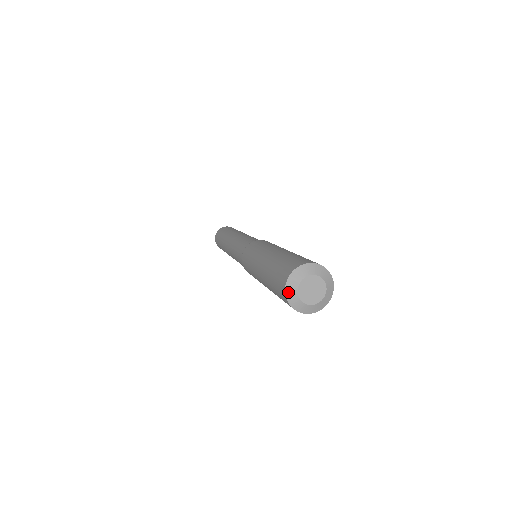
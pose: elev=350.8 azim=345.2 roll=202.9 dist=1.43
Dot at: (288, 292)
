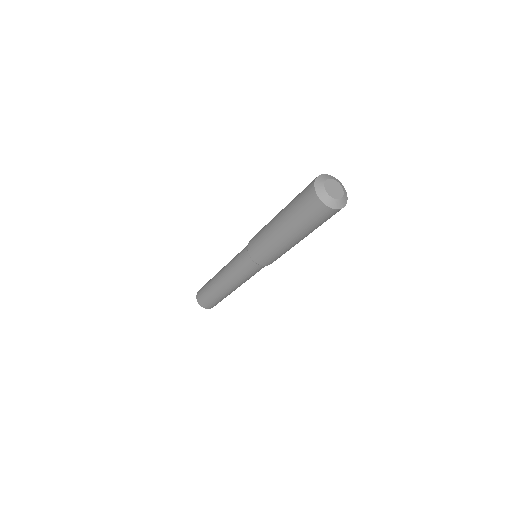
Dot at: (318, 179)
